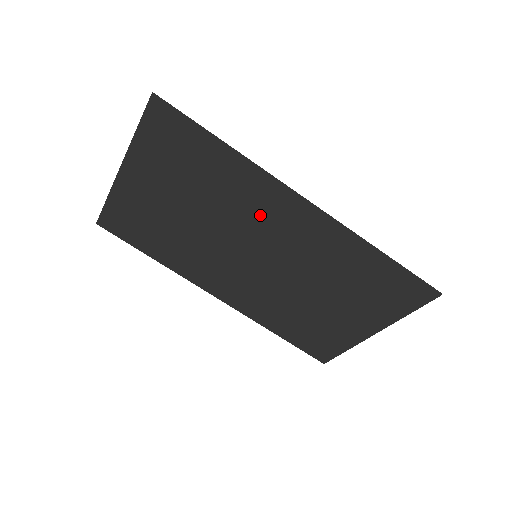
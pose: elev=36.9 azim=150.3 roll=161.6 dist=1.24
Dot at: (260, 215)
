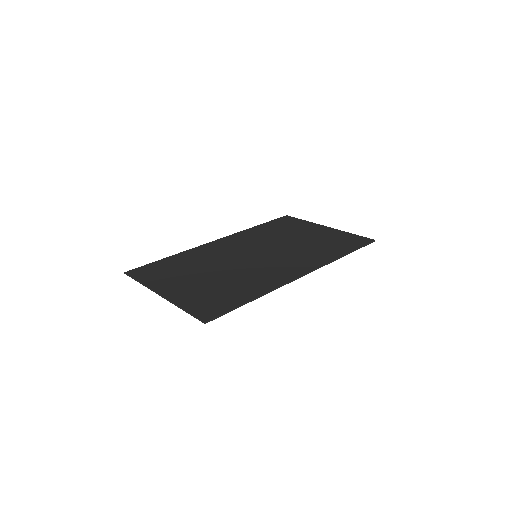
Dot at: (267, 272)
